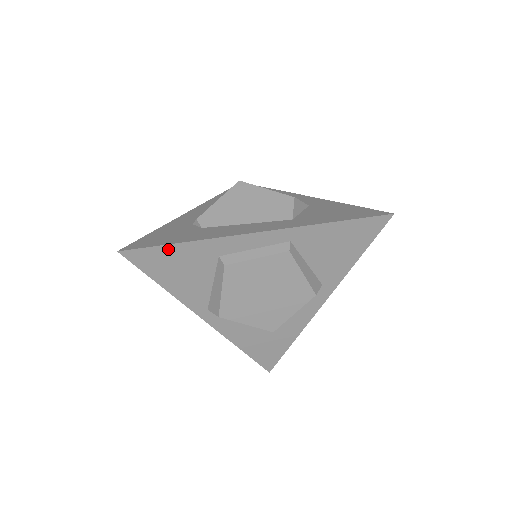
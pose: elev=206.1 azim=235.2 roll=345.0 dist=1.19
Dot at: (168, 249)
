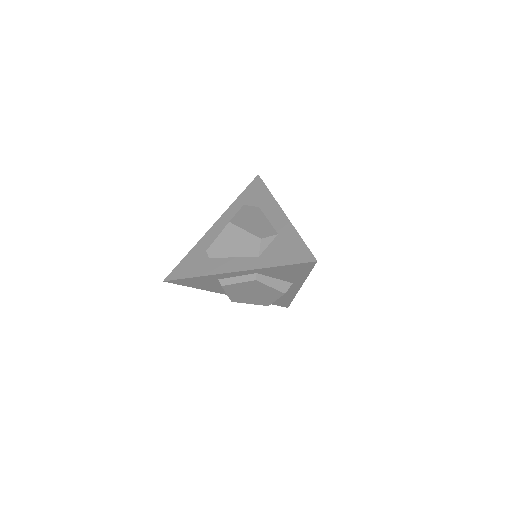
Dot at: (188, 279)
